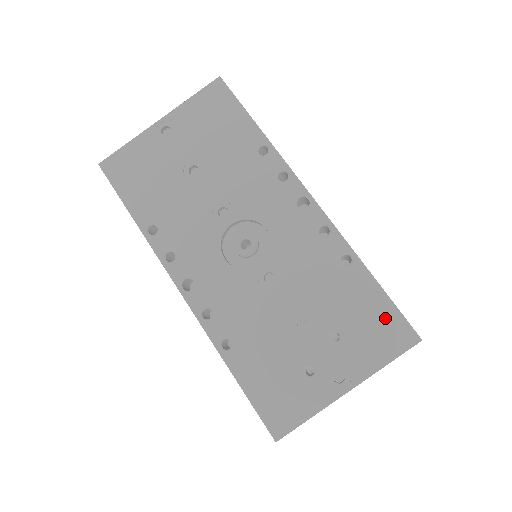
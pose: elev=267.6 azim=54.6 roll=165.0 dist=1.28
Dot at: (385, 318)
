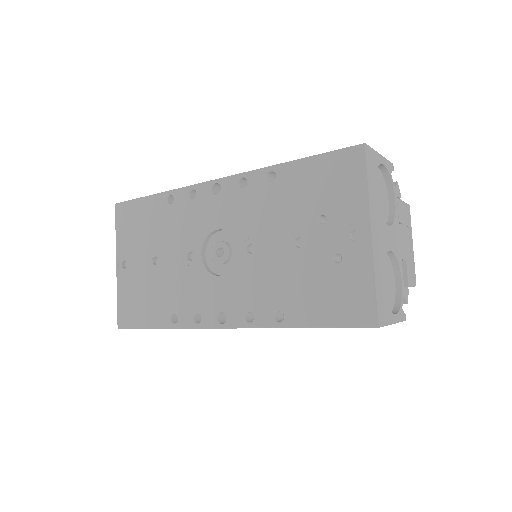
Dot at: (330, 167)
